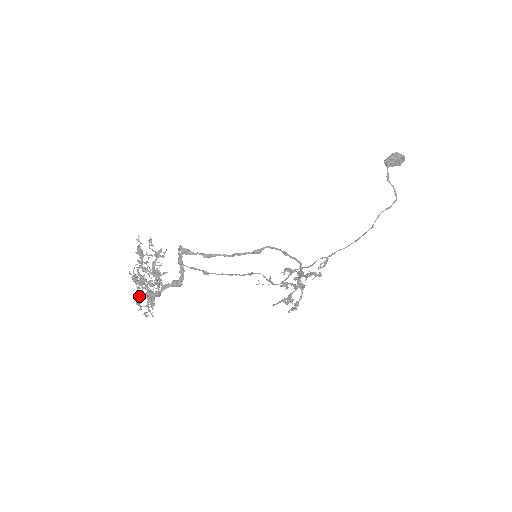
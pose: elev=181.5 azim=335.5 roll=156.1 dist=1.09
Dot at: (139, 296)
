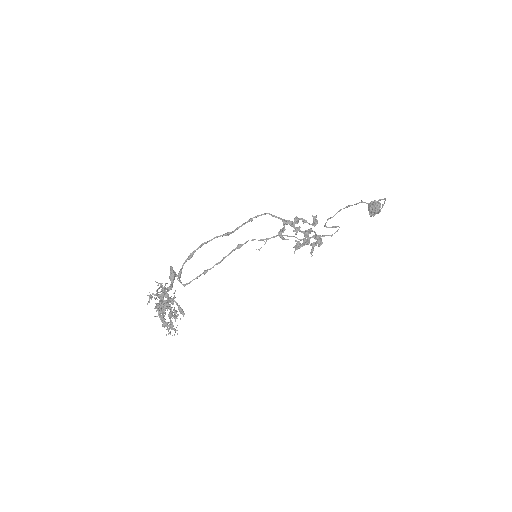
Dot at: occluded
